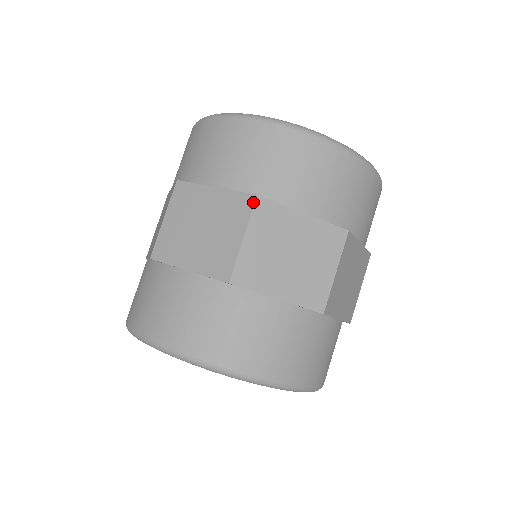
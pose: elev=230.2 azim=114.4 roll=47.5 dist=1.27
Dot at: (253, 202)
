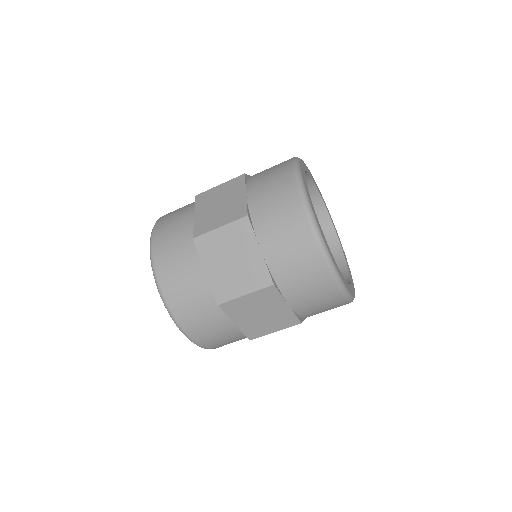
Dot at: (268, 285)
